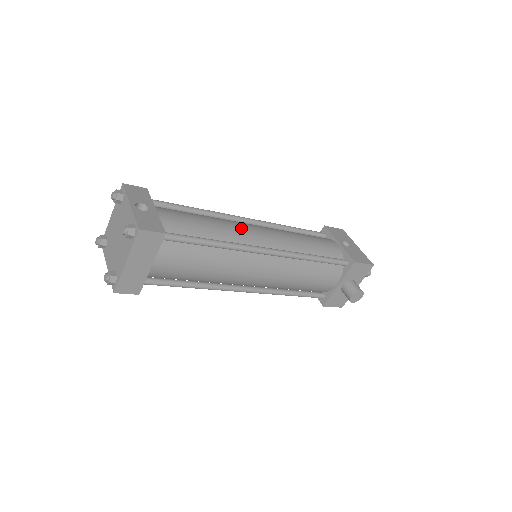
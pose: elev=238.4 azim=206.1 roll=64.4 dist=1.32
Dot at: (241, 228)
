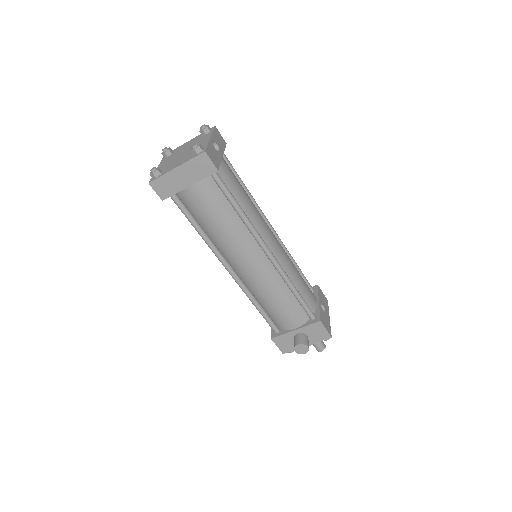
Dot at: (264, 223)
